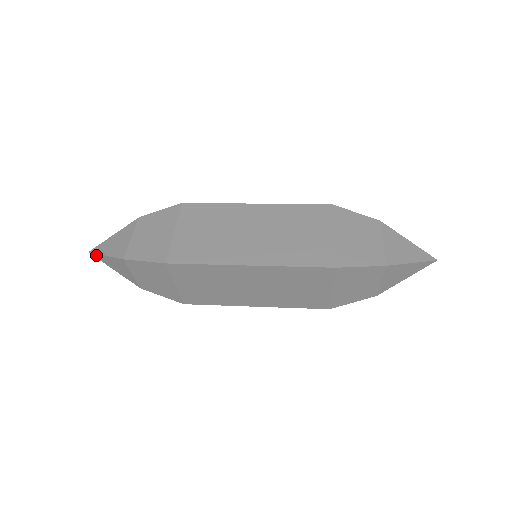
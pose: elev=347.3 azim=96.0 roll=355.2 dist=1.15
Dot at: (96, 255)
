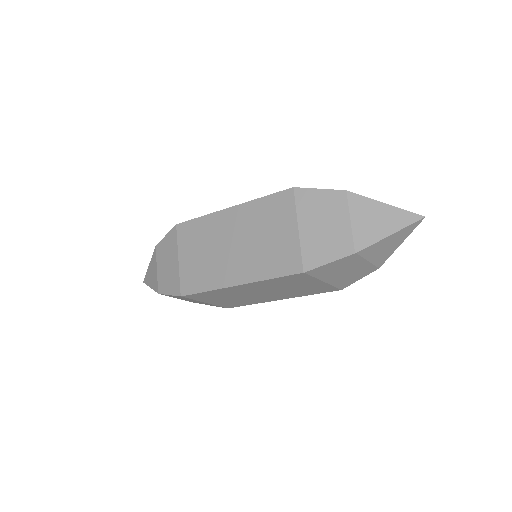
Dot at: (146, 277)
